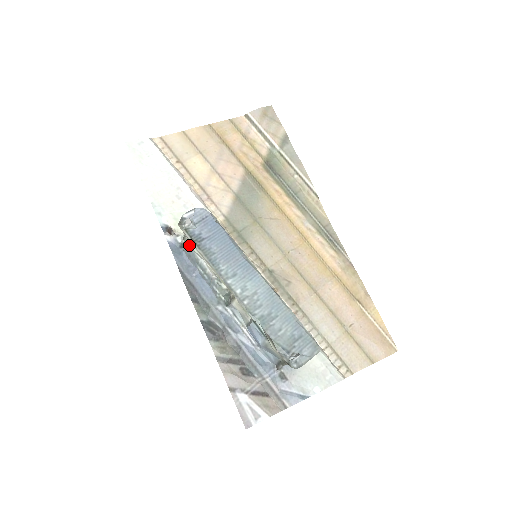
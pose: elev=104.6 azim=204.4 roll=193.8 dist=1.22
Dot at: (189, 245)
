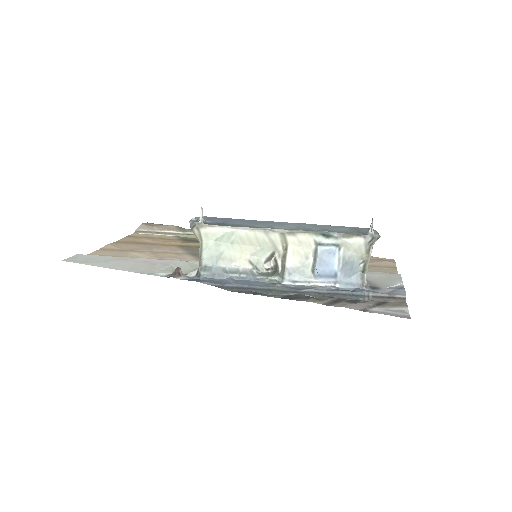
Dot at: (211, 250)
